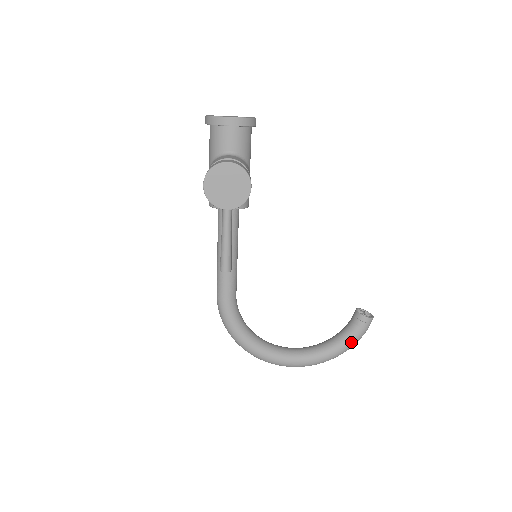
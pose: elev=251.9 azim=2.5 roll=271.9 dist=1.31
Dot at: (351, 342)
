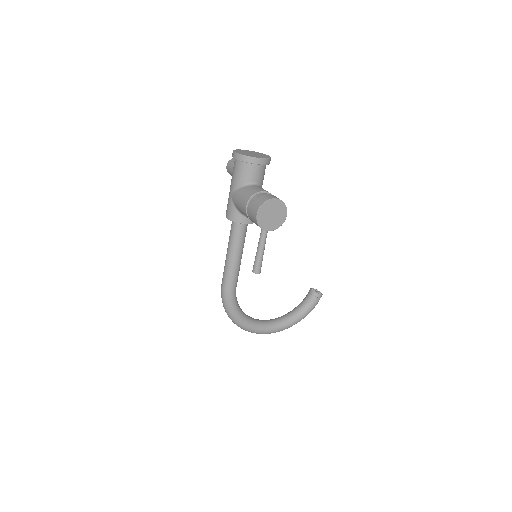
Dot at: (308, 312)
